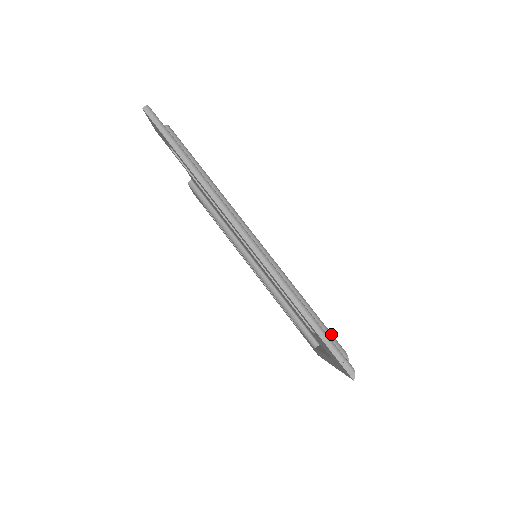
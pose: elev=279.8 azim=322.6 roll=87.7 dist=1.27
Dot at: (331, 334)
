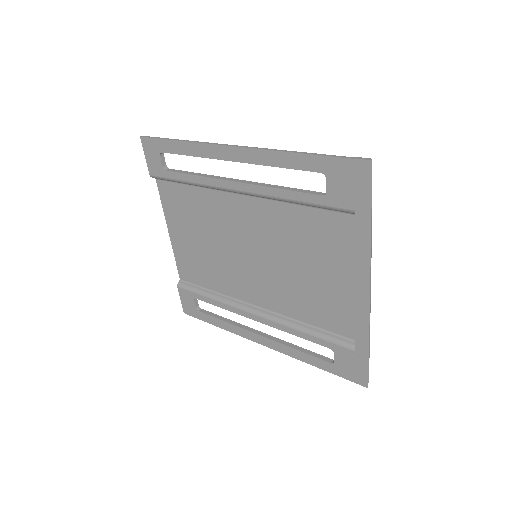
Dot at: occluded
